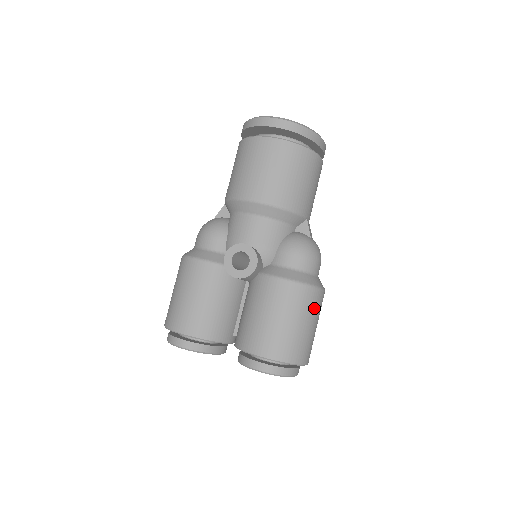
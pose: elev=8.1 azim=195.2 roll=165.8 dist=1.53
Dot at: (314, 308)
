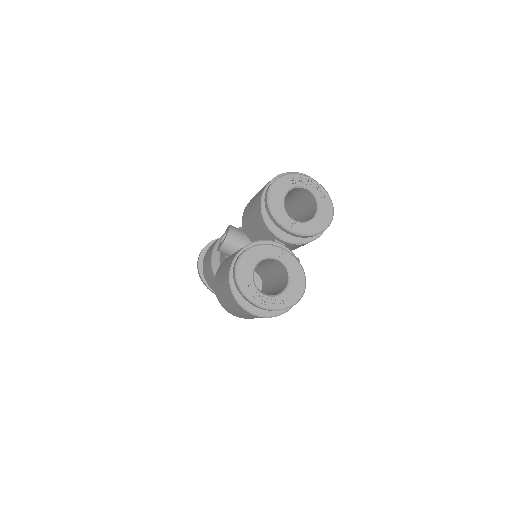
Dot at: occluded
